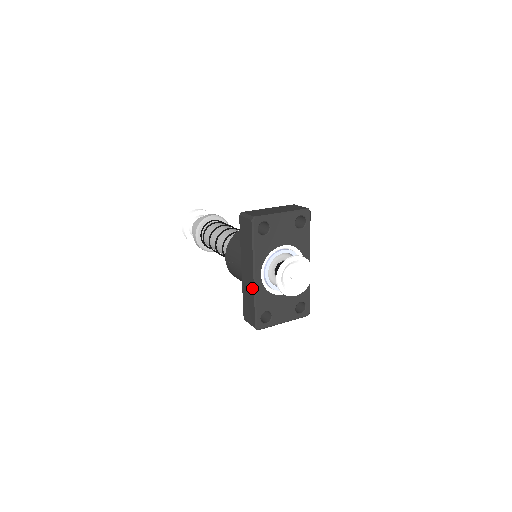
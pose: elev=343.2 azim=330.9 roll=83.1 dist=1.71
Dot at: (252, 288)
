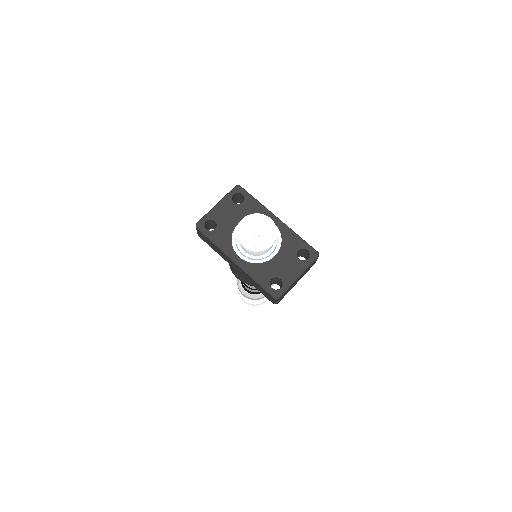
Dot at: (243, 272)
